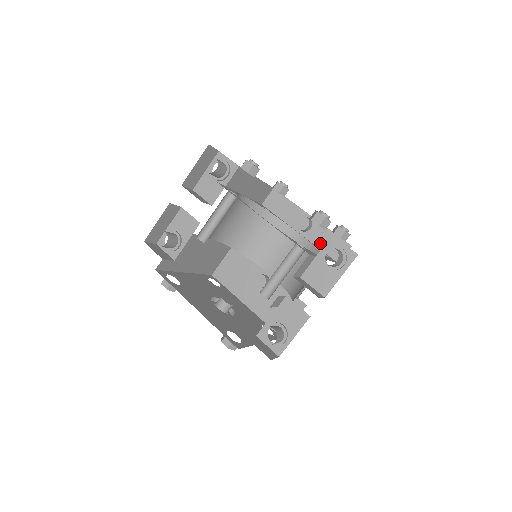
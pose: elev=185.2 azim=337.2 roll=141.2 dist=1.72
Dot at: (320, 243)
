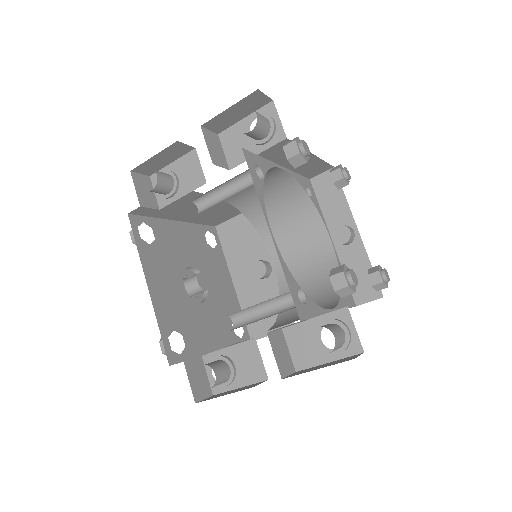
Dot at: occluded
